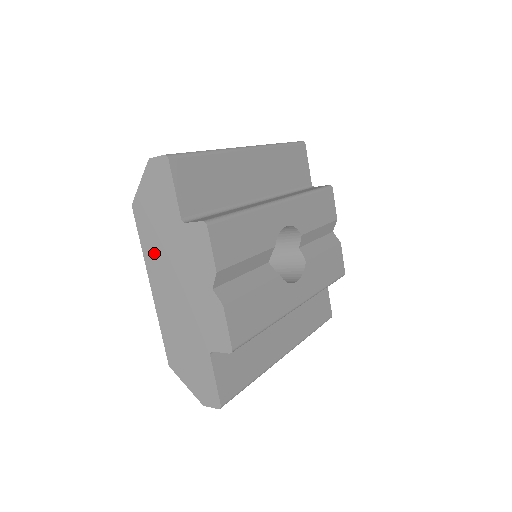
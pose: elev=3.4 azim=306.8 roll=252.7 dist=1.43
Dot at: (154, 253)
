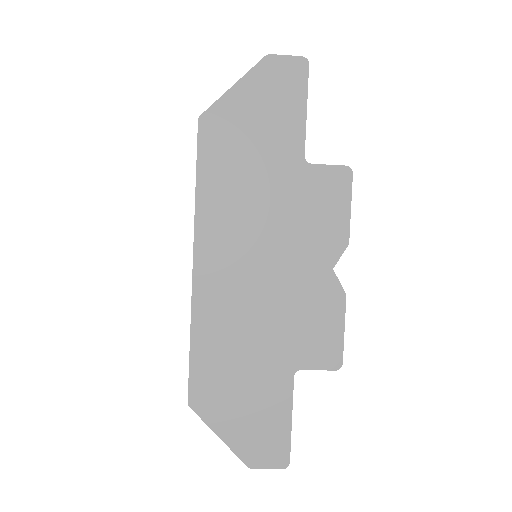
Dot at: (224, 203)
